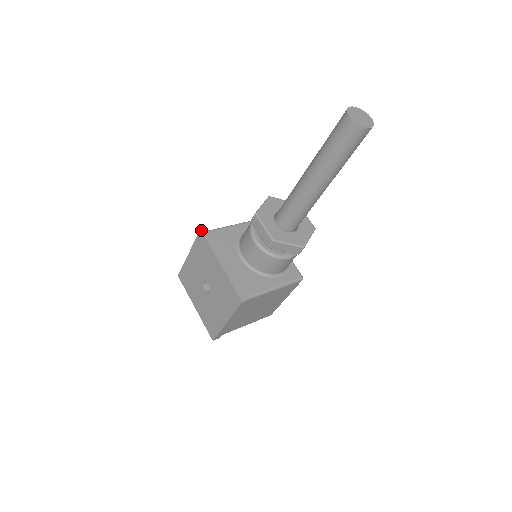
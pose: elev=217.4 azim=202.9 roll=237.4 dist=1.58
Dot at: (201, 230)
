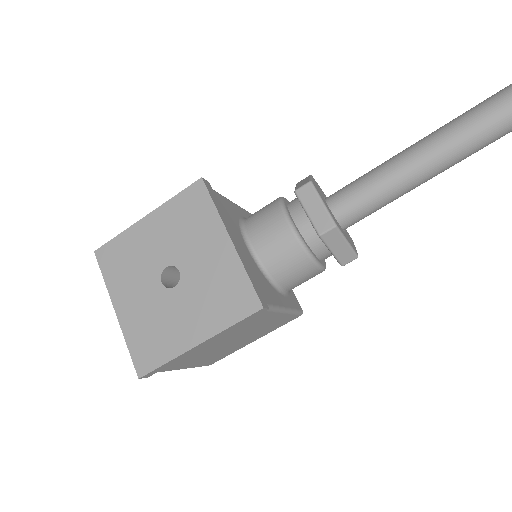
Dot at: (203, 178)
